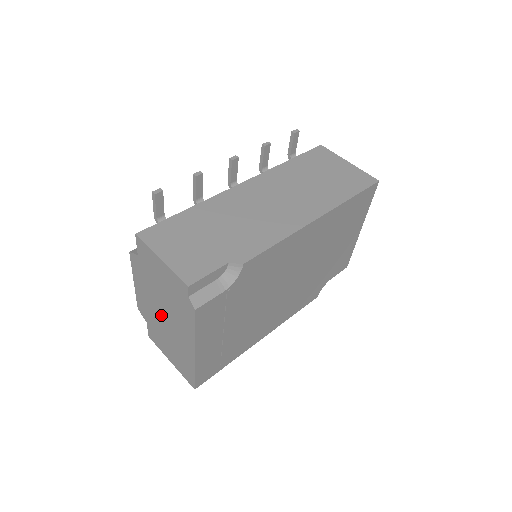
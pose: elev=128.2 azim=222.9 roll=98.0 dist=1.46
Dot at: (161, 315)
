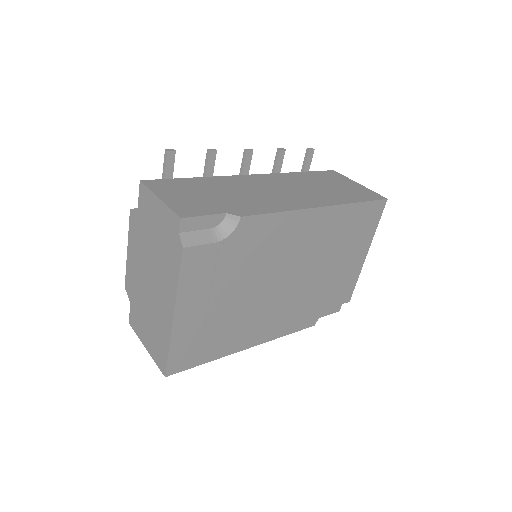
Dot at: (147, 280)
